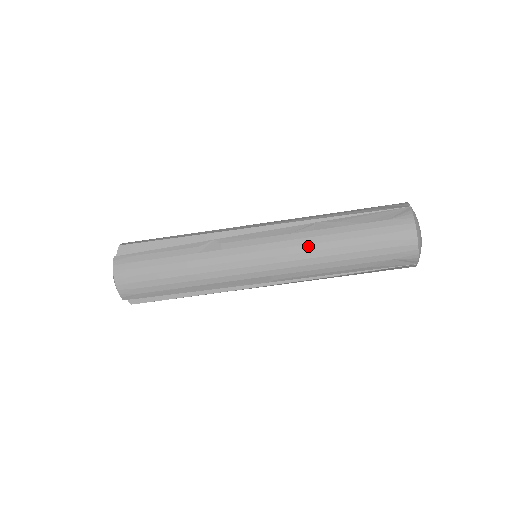
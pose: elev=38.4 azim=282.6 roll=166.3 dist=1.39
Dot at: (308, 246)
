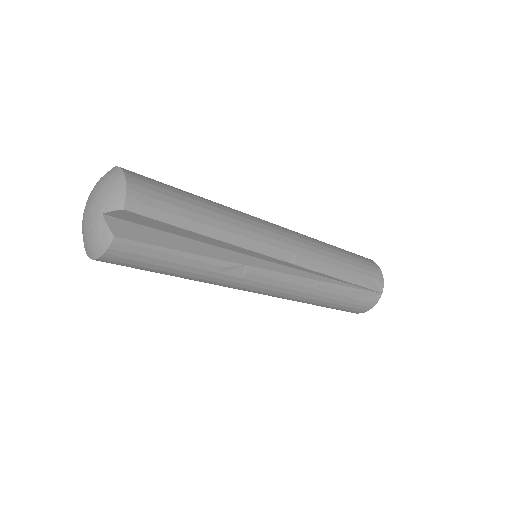
Dot at: (305, 298)
